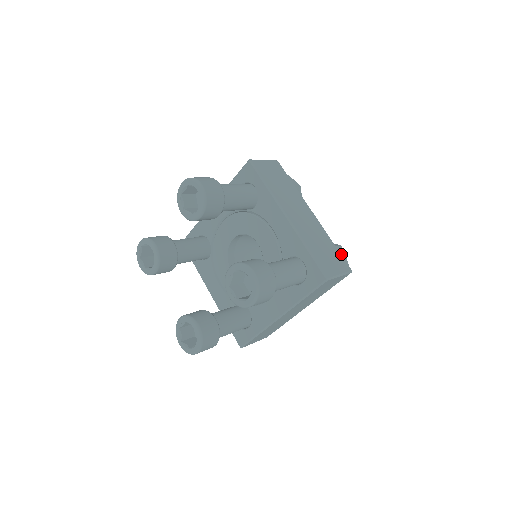
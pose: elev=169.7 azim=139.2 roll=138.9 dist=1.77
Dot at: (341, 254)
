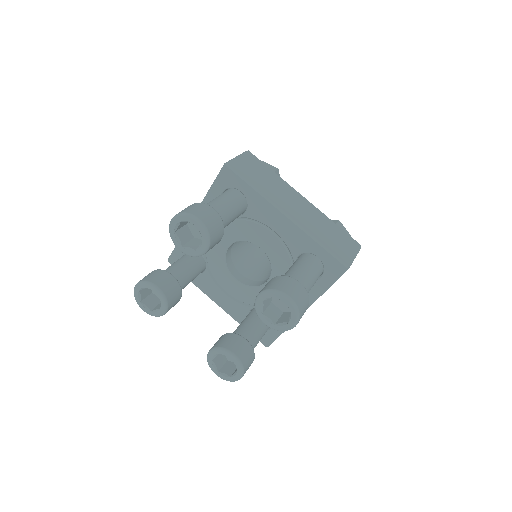
Dot at: occluded
